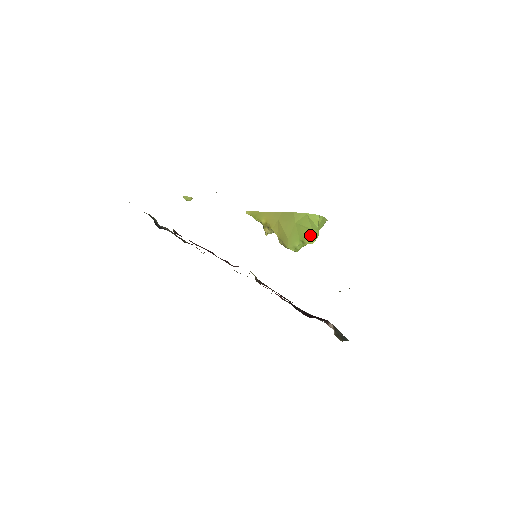
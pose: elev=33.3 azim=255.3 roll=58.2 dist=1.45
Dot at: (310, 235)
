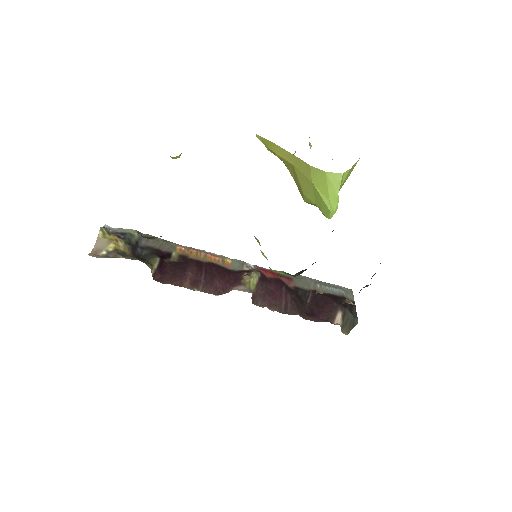
Dot at: (326, 210)
